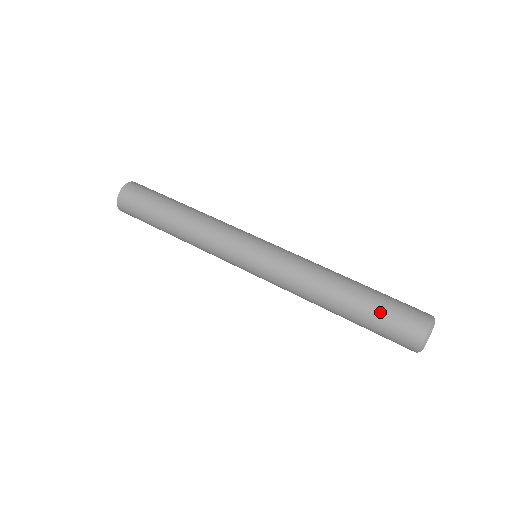
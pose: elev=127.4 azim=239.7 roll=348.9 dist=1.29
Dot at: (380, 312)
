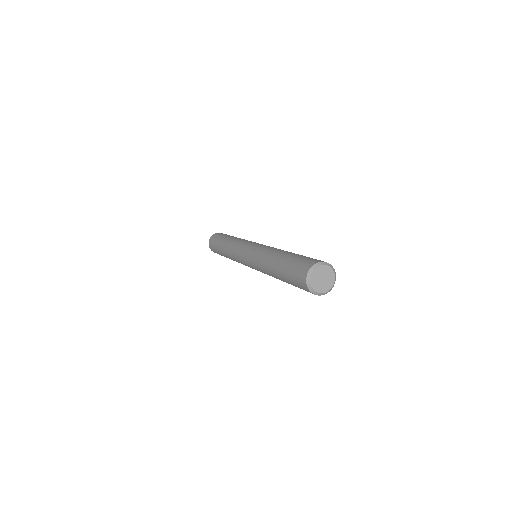
Dot at: (301, 256)
